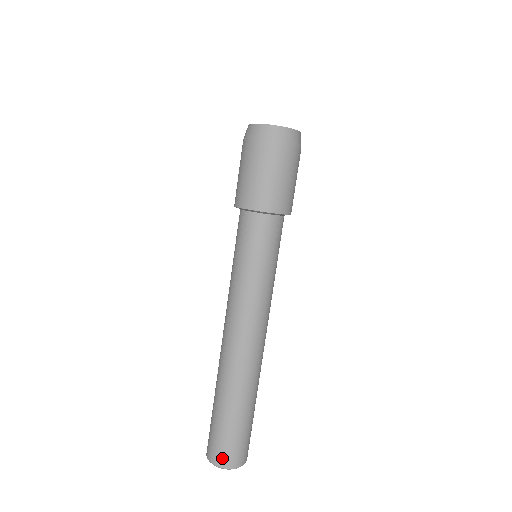
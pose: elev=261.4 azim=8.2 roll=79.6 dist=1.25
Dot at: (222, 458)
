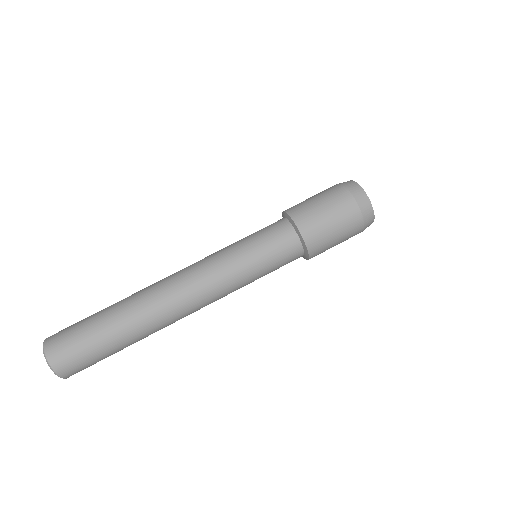
Dot at: (56, 348)
